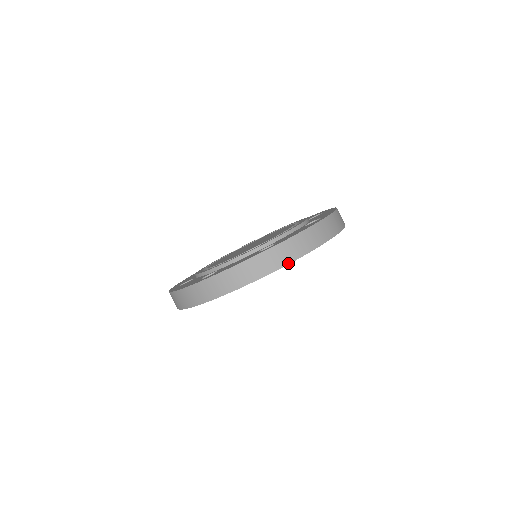
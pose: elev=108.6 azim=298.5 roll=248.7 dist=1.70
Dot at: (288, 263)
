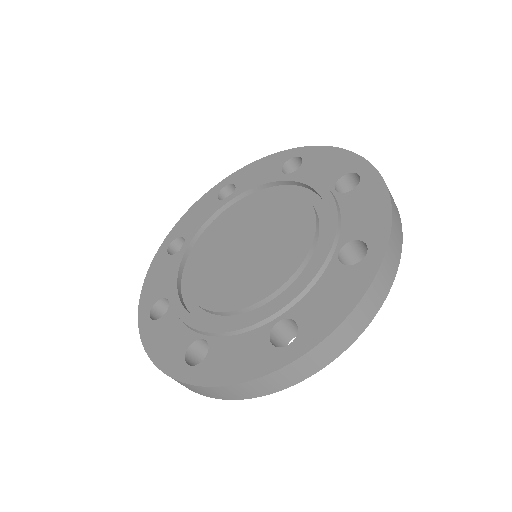
Dot at: (399, 263)
